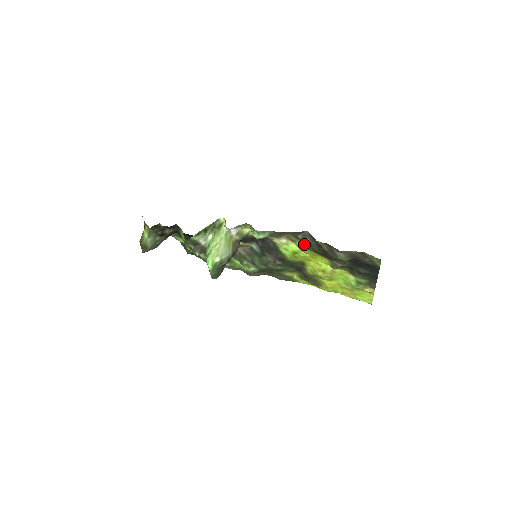
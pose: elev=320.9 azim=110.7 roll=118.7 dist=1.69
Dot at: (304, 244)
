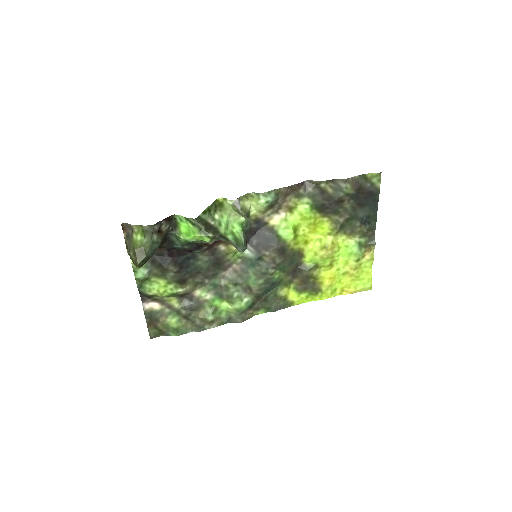
Dot at: (307, 201)
